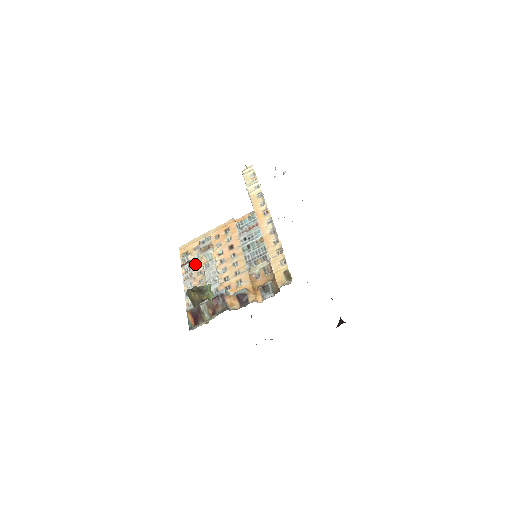
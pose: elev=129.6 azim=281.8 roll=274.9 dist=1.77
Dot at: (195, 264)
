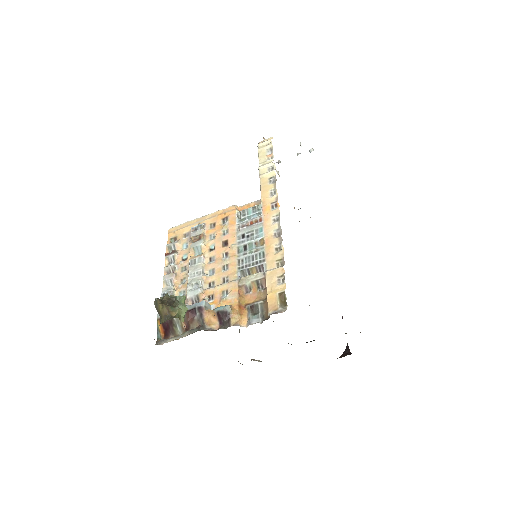
Dot at: (181, 256)
